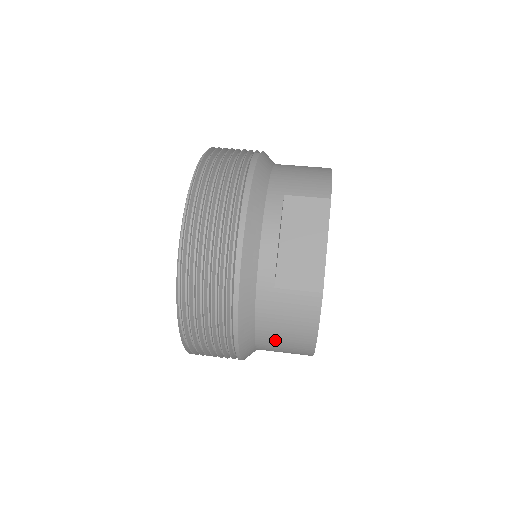
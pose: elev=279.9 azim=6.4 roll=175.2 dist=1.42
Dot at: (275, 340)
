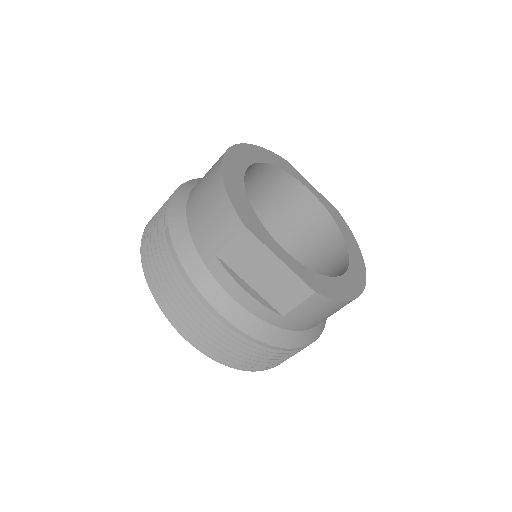
Dot at: (326, 318)
